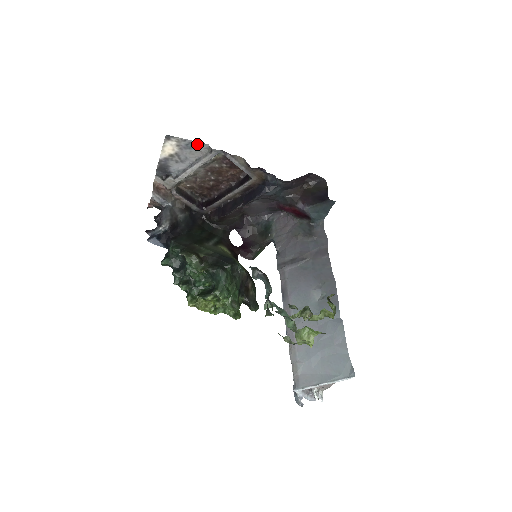
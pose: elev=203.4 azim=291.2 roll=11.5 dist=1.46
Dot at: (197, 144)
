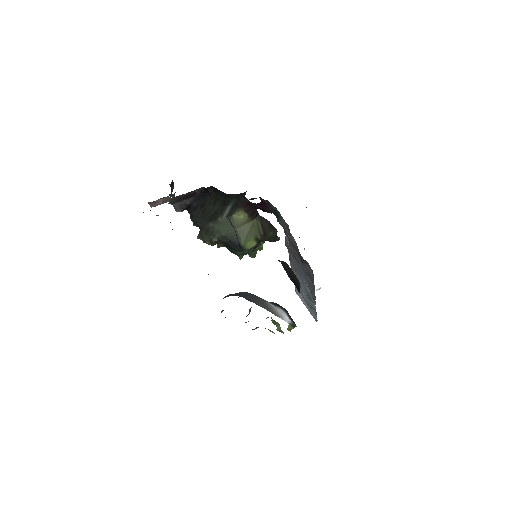
Dot at: occluded
